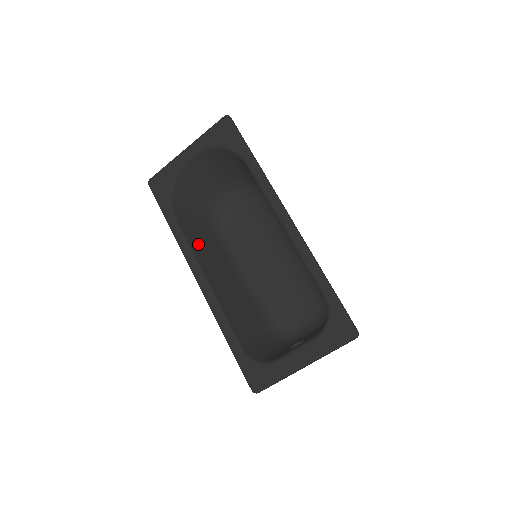
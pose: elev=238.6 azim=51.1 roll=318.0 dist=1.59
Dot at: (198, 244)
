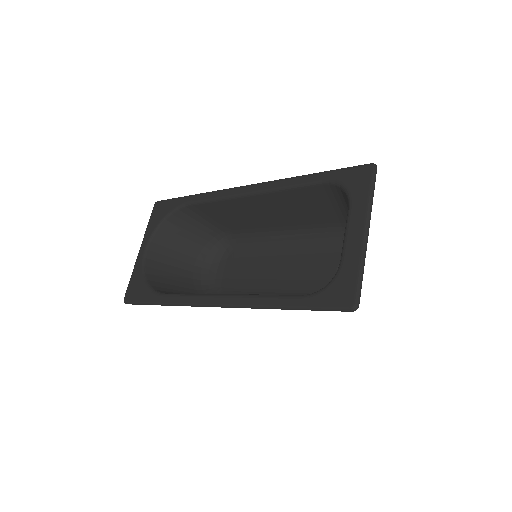
Dot at: occluded
